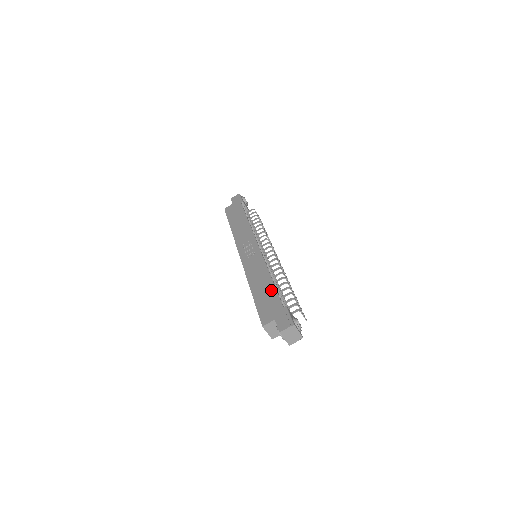
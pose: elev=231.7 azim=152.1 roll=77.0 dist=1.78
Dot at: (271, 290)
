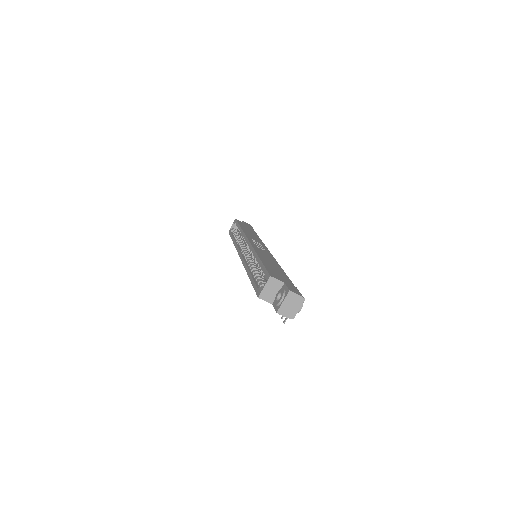
Dot at: (282, 271)
